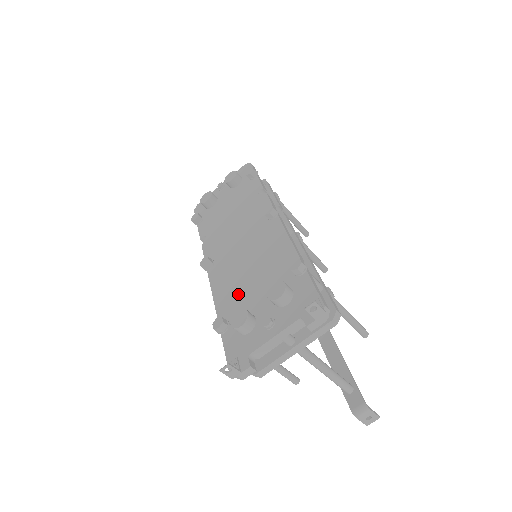
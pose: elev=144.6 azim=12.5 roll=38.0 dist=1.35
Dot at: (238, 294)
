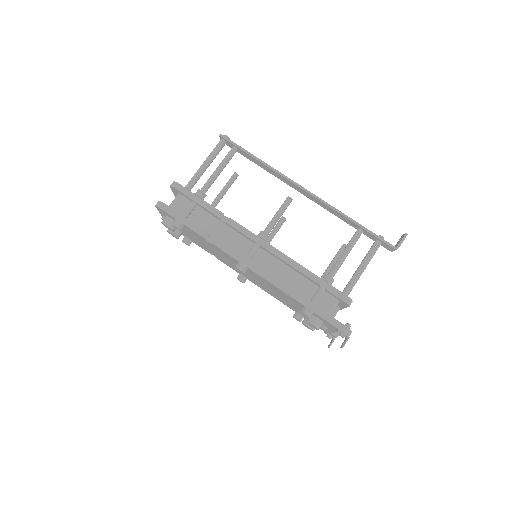
Dot at: (286, 303)
